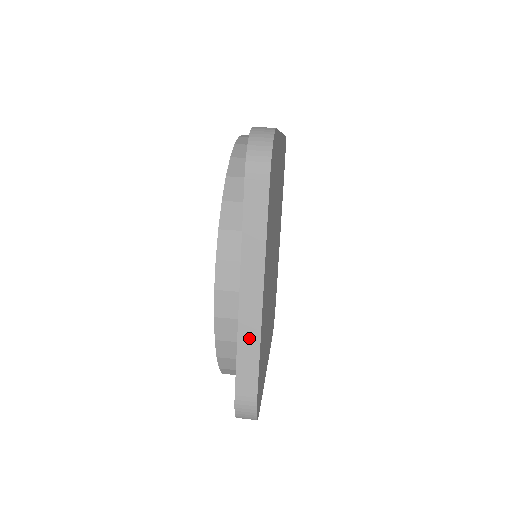
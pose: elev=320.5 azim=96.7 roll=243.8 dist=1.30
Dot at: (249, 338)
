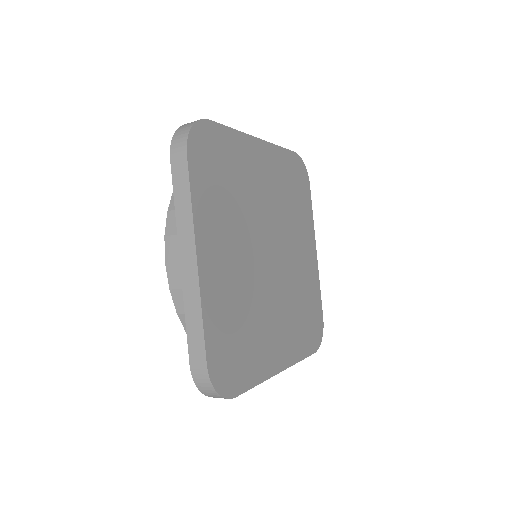
Dot at: (192, 303)
